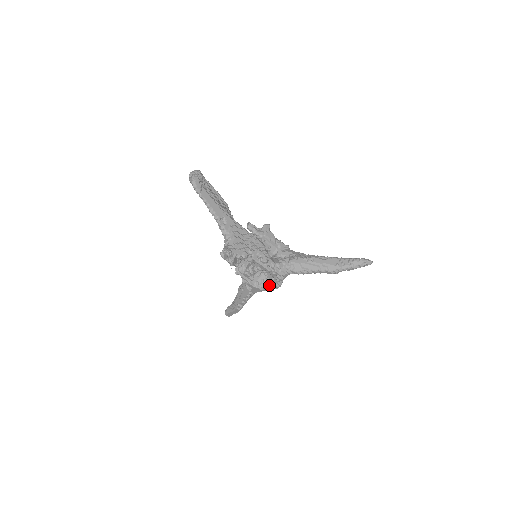
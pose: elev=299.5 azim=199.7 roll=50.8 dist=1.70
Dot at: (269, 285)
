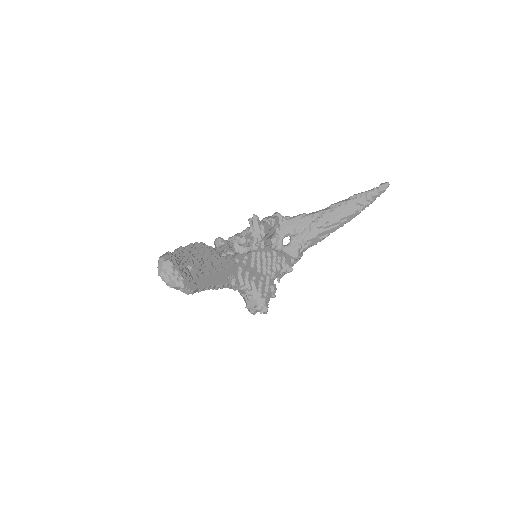
Dot at: occluded
